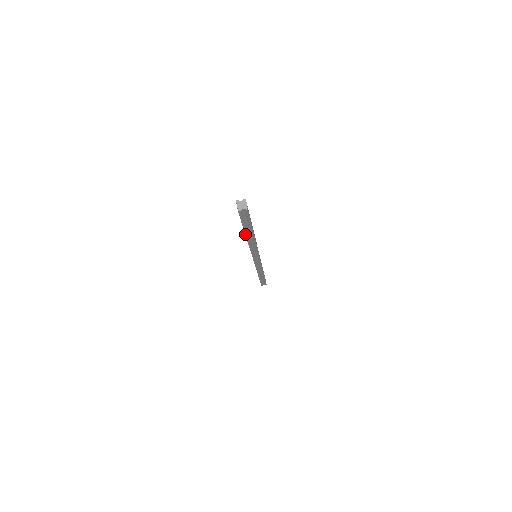
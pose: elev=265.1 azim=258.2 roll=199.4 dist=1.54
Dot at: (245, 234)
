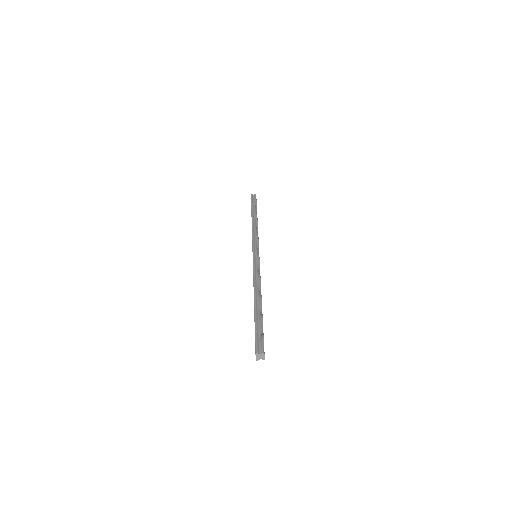
Dot at: occluded
